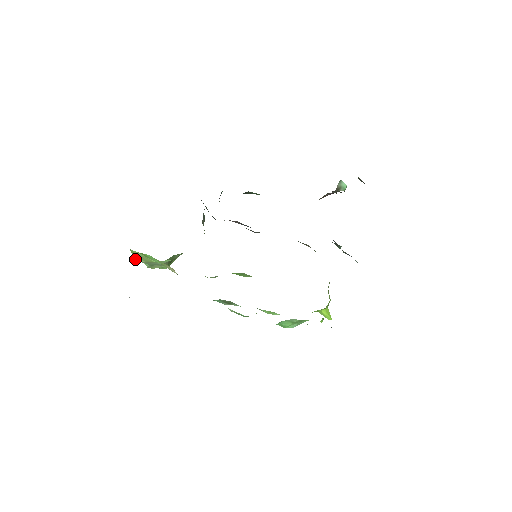
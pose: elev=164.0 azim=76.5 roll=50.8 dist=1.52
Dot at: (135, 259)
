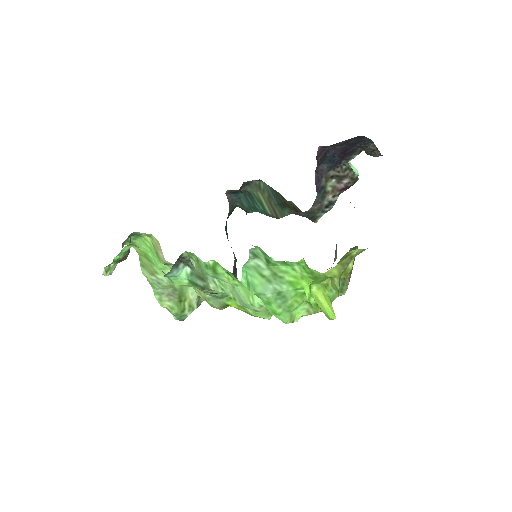
Dot at: (142, 271)
